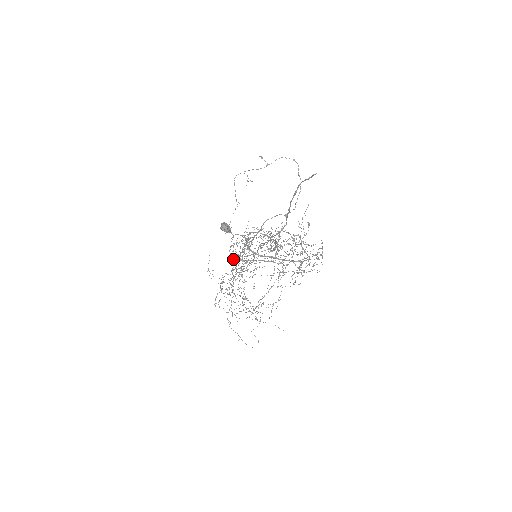
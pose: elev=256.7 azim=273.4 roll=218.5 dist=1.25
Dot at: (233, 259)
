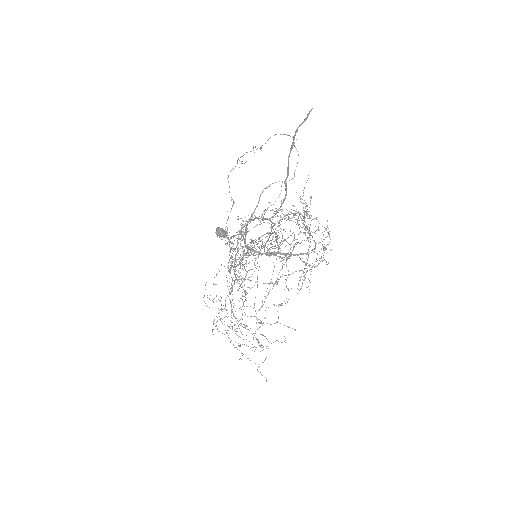
Dot at: (231, 261)
